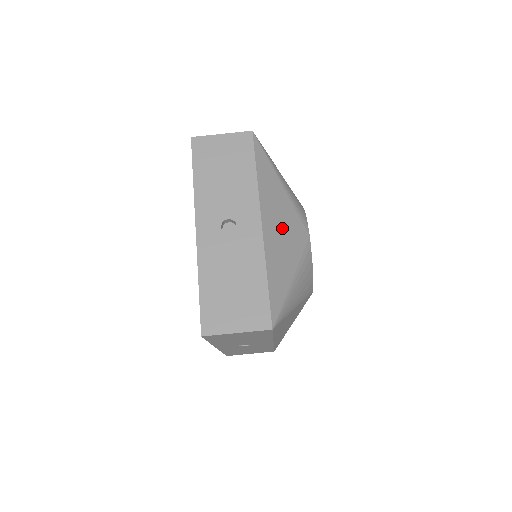
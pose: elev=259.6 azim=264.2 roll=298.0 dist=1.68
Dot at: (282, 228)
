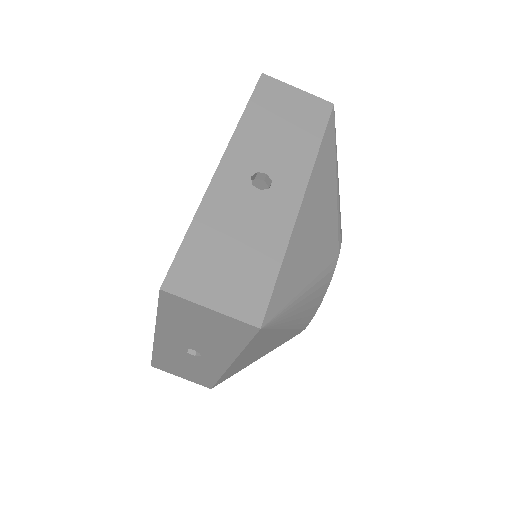
Dot at: (319, 223)
